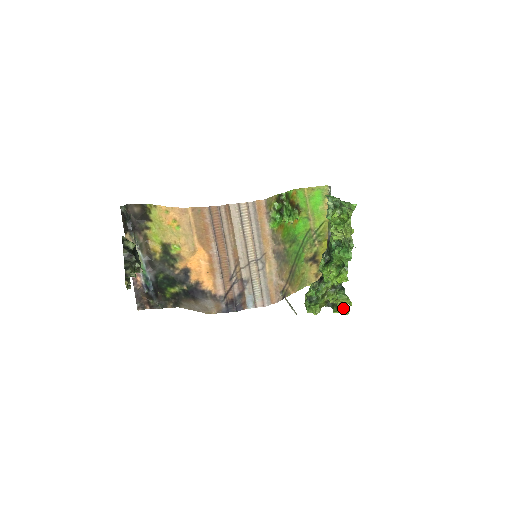
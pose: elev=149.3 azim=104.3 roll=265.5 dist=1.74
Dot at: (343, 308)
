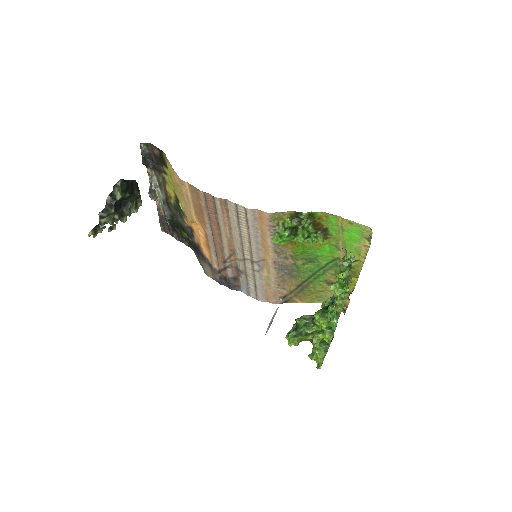
Dot at: (318, 360)
